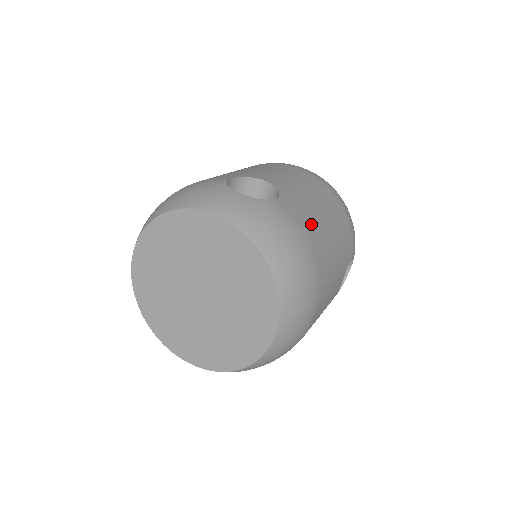
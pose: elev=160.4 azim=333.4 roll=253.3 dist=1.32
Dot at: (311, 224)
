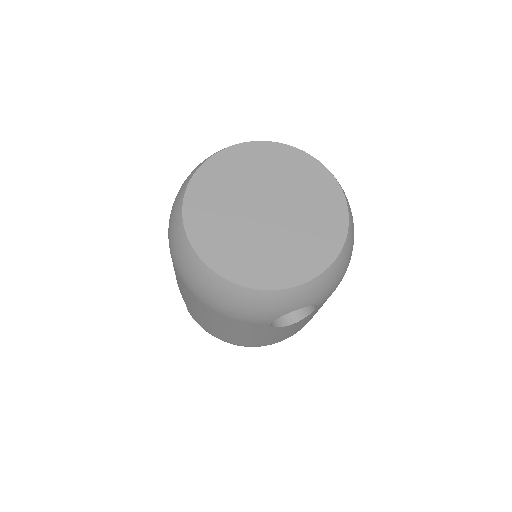
Dot at: occluded
